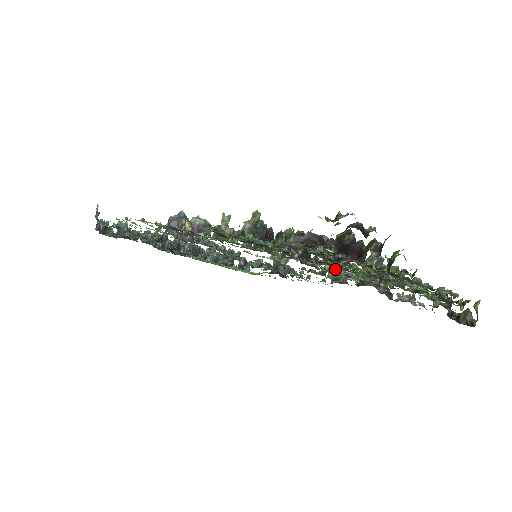
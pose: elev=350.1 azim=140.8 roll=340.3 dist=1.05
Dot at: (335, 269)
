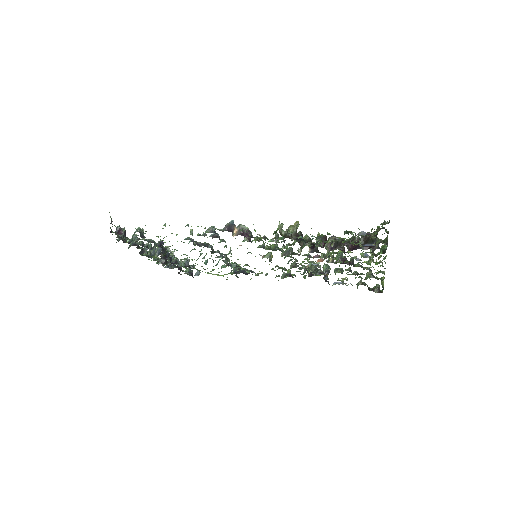
Dot at: occluded
